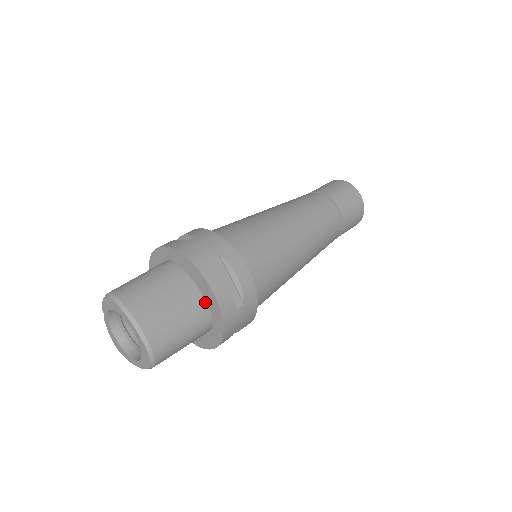
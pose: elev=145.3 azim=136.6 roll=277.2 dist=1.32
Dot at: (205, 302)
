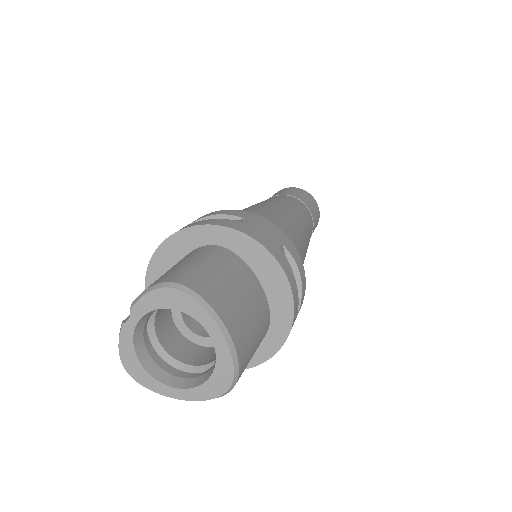
Dot at: (268, 306)
